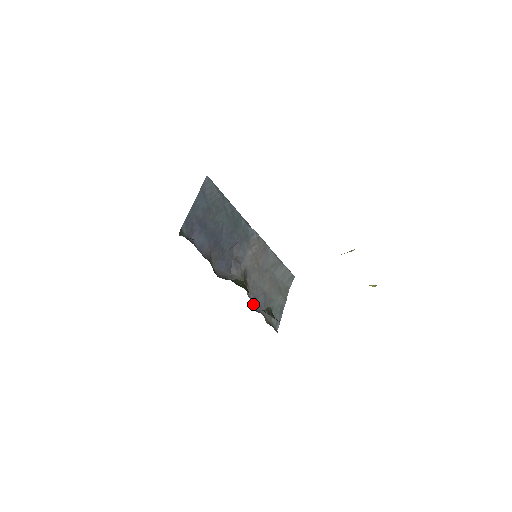
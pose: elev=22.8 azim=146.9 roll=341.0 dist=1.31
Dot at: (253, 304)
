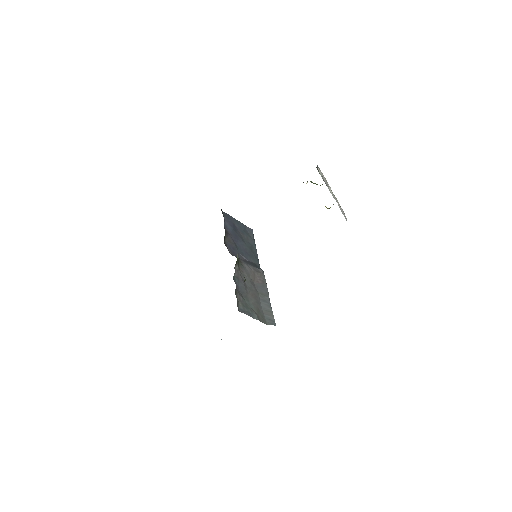
Dot at: (234, 276)
